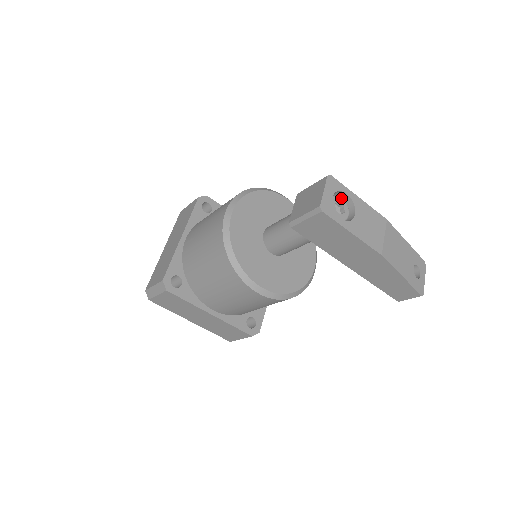
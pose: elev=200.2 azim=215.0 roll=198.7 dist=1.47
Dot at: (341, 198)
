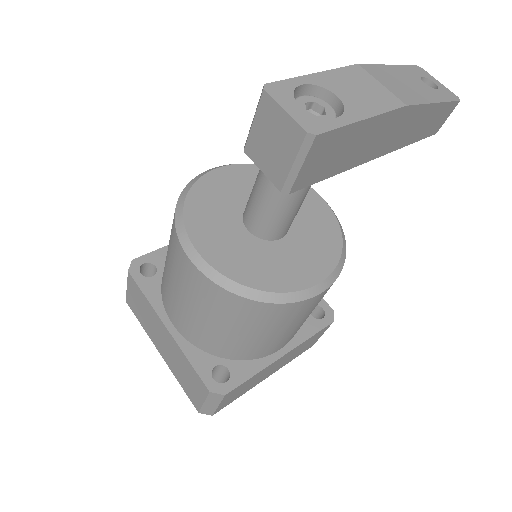
Dot at: (301, 97)
